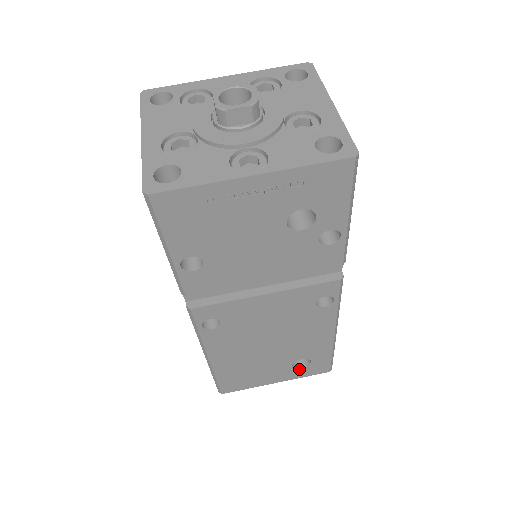
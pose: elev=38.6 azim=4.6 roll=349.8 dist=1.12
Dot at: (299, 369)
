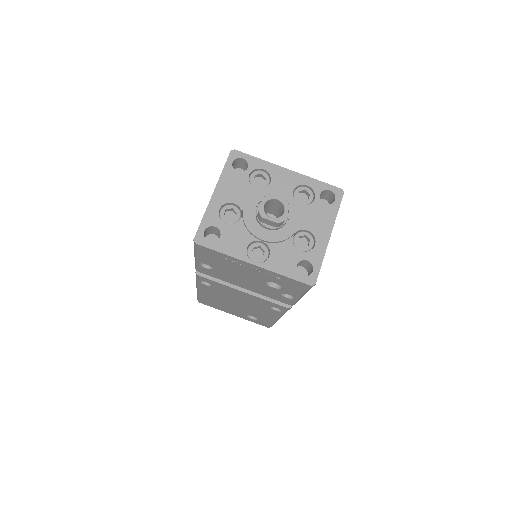
Dot at: (250, 318)
